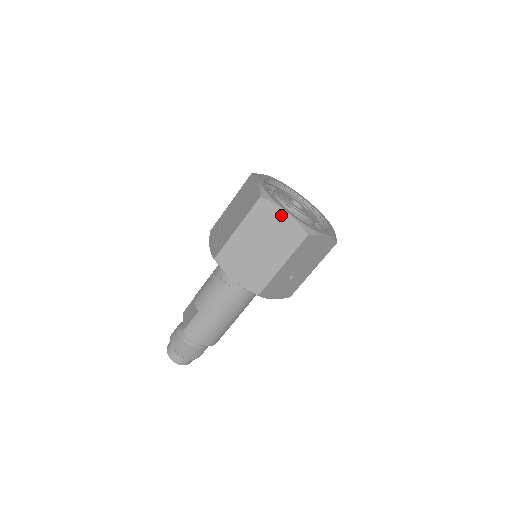
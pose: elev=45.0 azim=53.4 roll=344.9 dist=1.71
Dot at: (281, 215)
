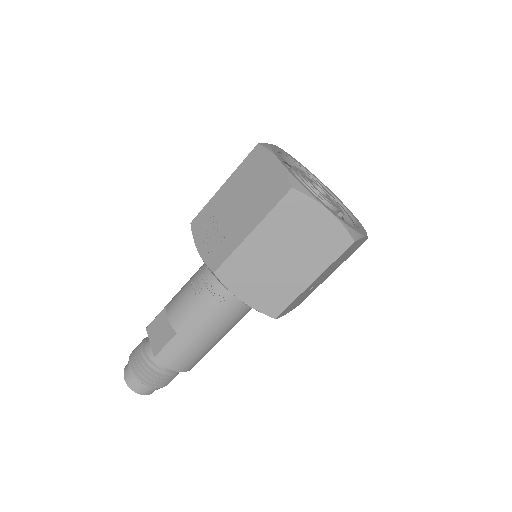
Dot at: (320, 214)
